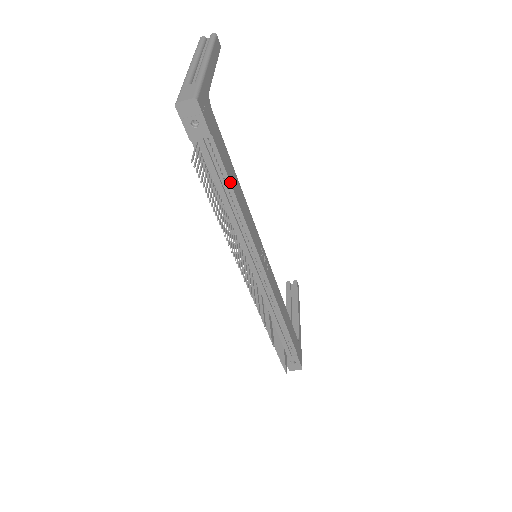
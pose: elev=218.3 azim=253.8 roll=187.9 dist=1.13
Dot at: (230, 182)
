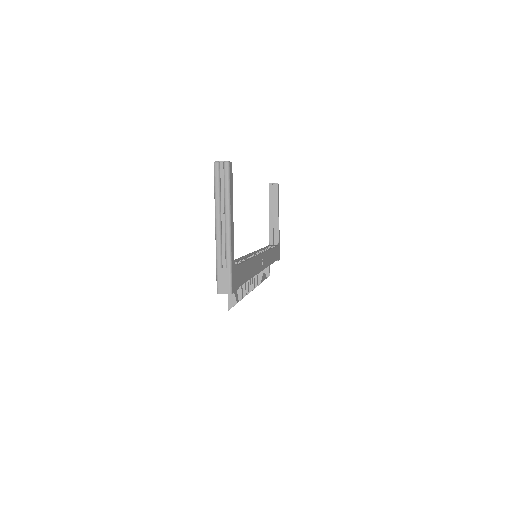
Dot at: occluded
